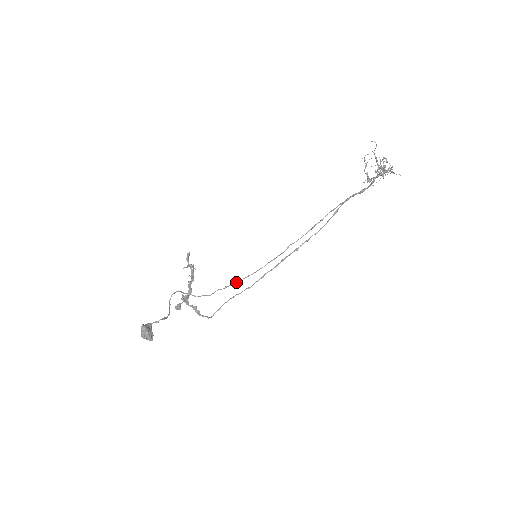
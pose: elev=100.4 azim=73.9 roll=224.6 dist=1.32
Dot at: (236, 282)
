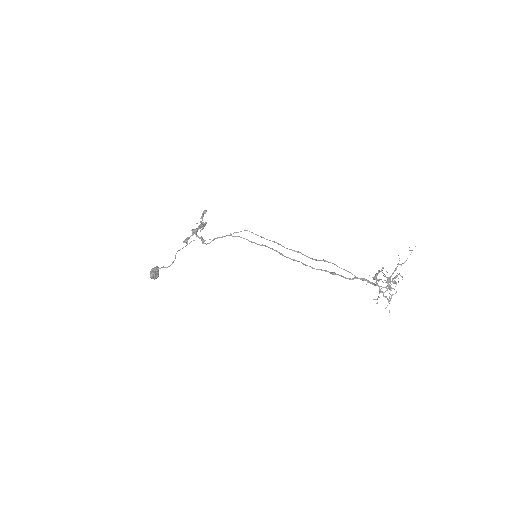
Dot at: occluded
